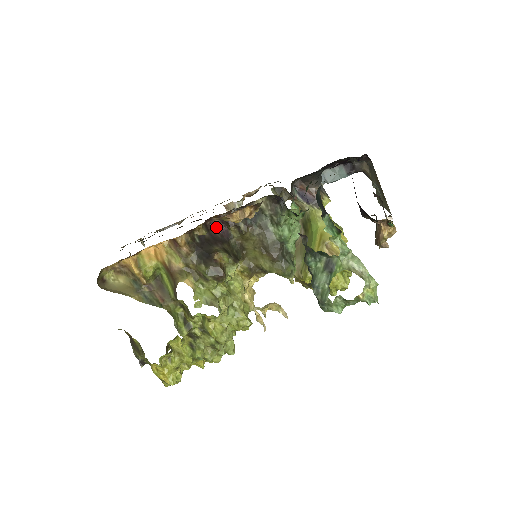
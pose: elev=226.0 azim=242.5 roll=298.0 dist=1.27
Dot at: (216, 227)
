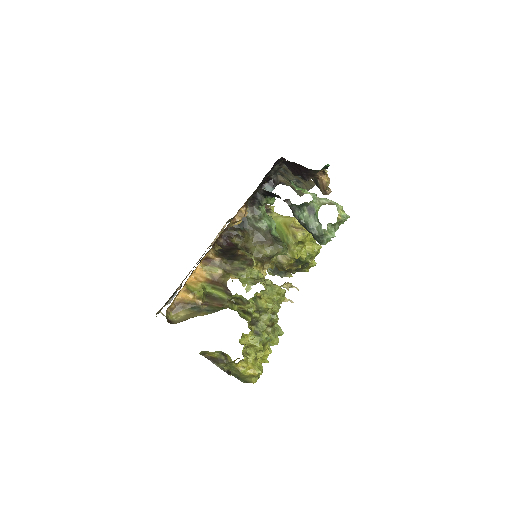
Dot at: (223, 245)
